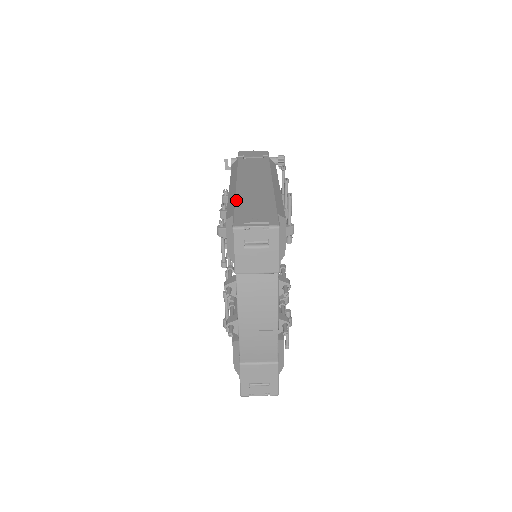
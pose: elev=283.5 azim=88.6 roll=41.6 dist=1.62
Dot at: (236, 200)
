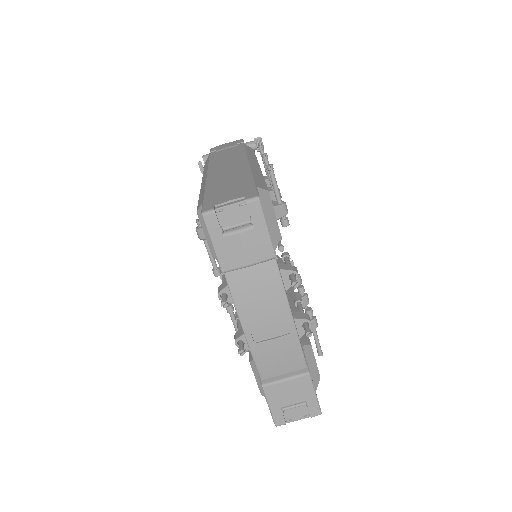
Dot at: (206, 188)
